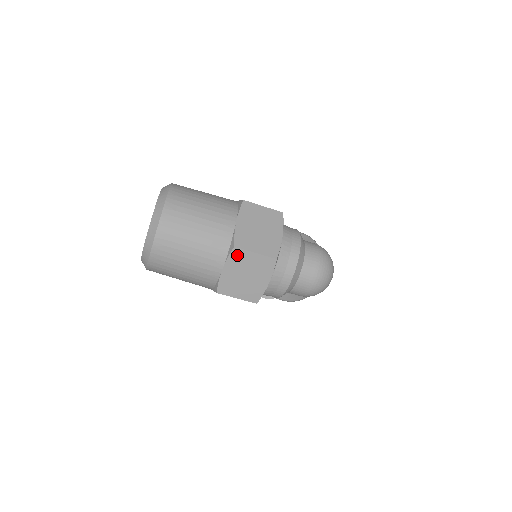
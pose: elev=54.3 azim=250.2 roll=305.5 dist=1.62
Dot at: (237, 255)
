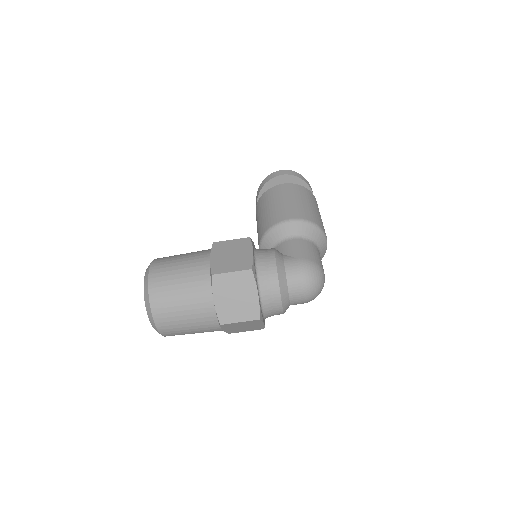
Dot at: (227, 325)
